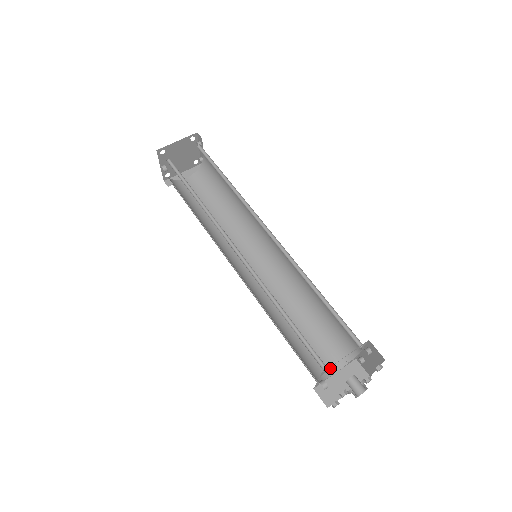
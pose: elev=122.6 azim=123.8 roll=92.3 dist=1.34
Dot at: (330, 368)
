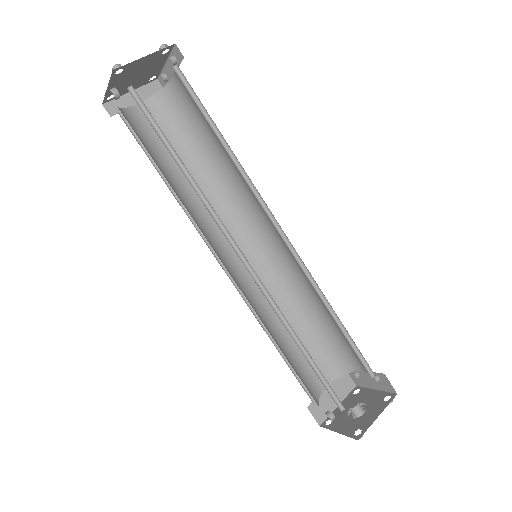
Dot at: occluded
